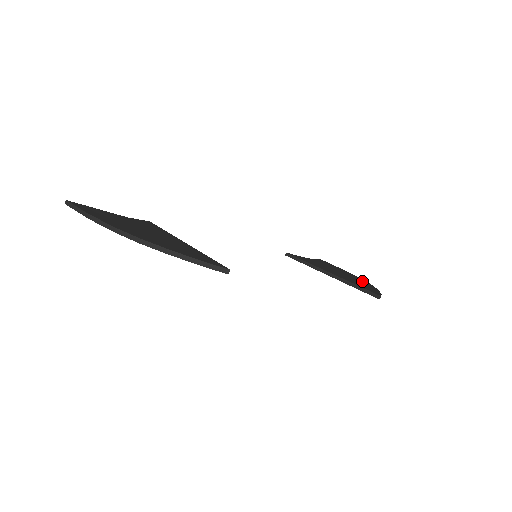
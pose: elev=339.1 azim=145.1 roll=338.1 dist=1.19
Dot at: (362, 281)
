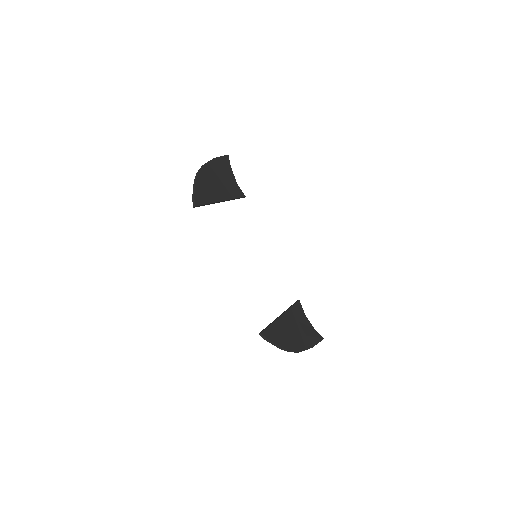
Dot at: (291, 344)
